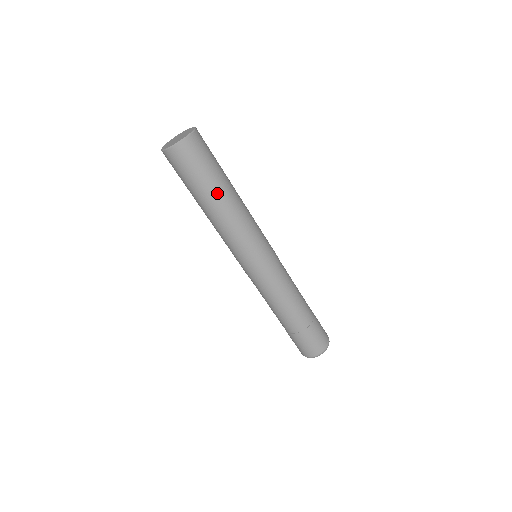
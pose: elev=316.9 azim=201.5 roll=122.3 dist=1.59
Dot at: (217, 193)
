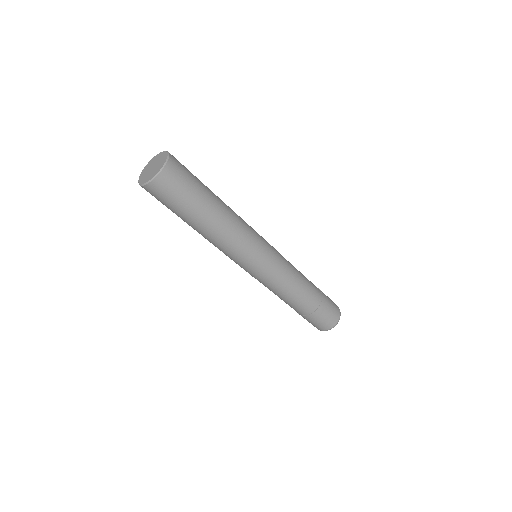
Dot at: (205, 215)
